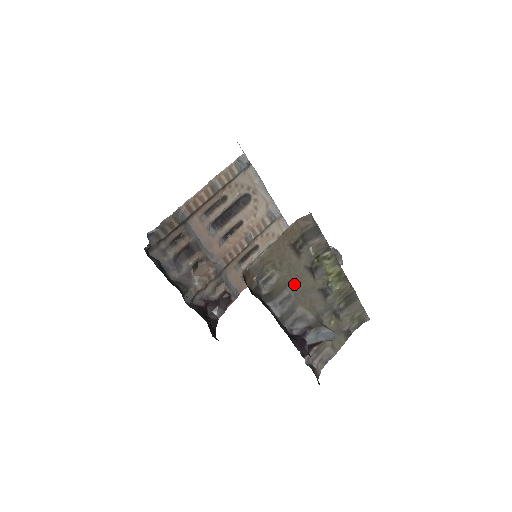
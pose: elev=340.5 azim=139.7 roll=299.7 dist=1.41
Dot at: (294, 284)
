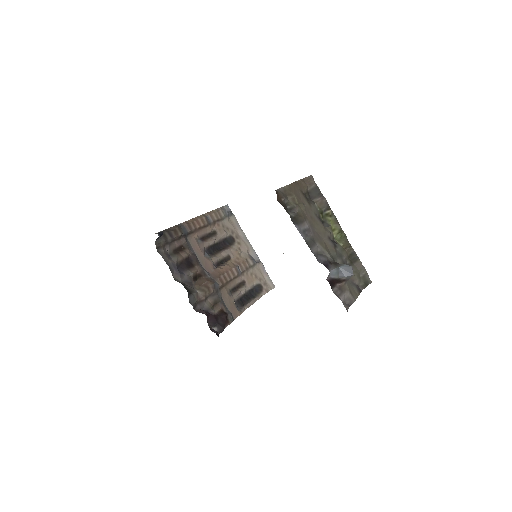
Dot at: (310, 223)
